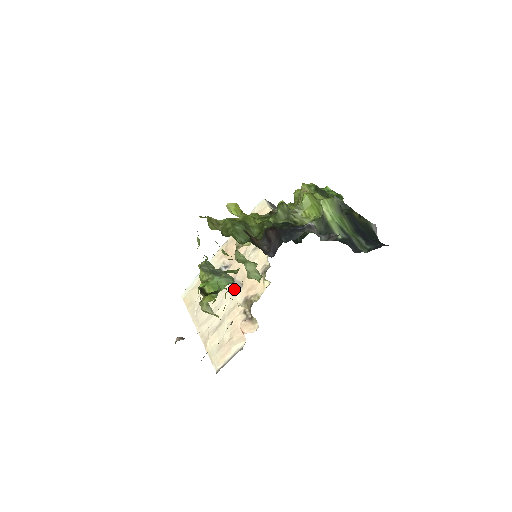
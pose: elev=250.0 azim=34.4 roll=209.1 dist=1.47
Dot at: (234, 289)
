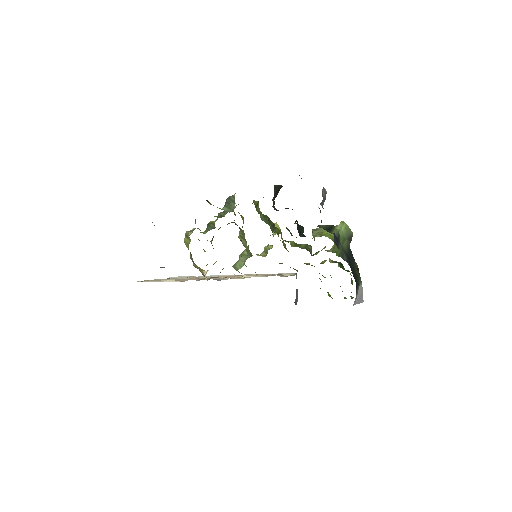
Dot at: occluded
